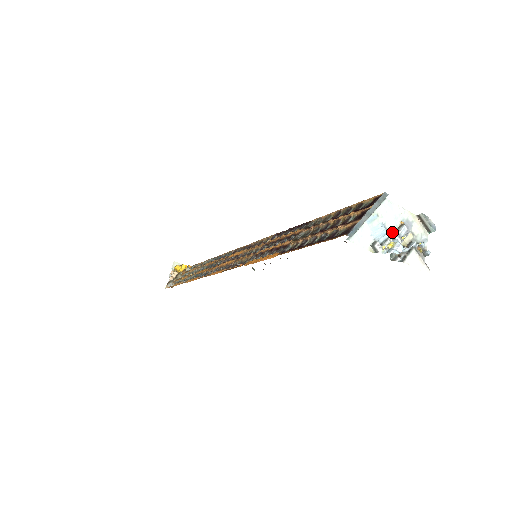
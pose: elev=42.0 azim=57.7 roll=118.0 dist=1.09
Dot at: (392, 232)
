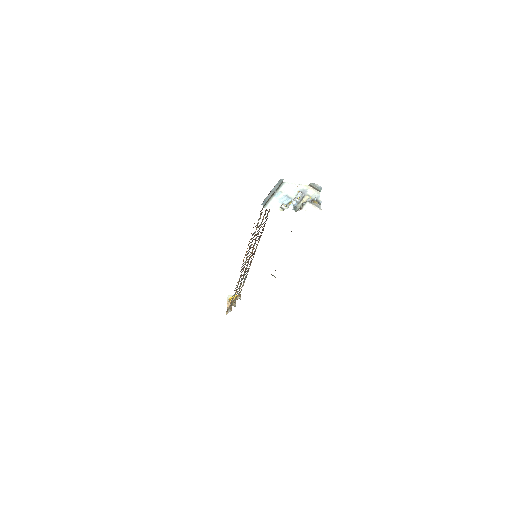
Dot at: (294, 198)
